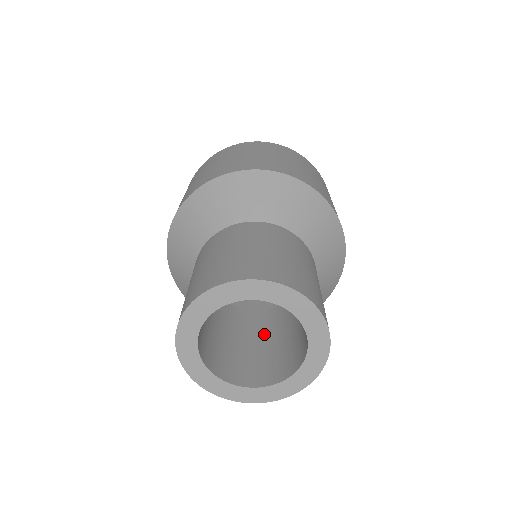
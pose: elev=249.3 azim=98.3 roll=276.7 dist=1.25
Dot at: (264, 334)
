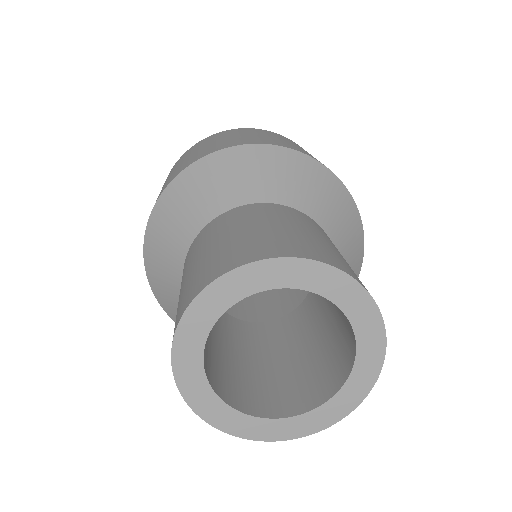
Dot at: (315, 326)
